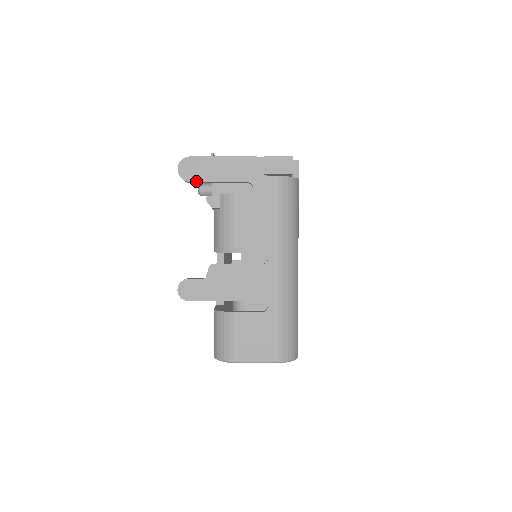
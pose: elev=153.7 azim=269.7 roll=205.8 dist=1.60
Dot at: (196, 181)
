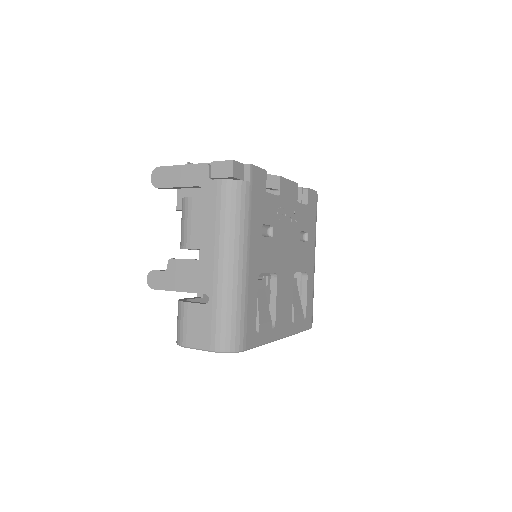
Dot at: (162, 187)
